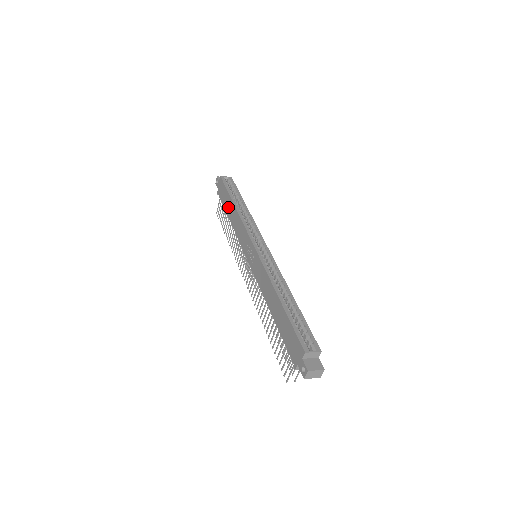
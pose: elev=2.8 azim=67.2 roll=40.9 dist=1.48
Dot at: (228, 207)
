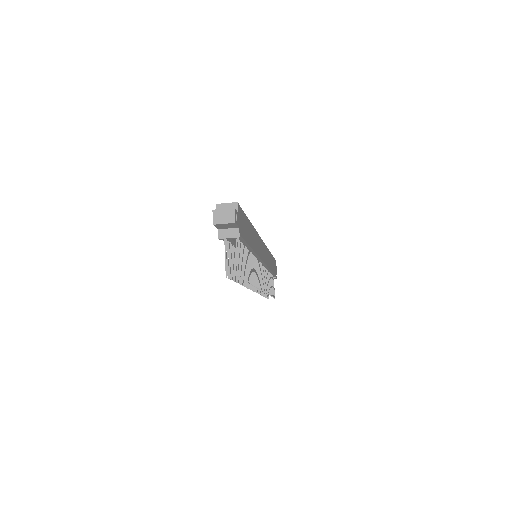
Dot at: occluded
